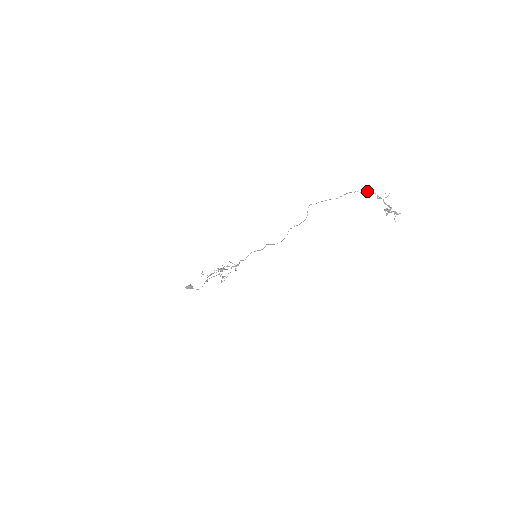
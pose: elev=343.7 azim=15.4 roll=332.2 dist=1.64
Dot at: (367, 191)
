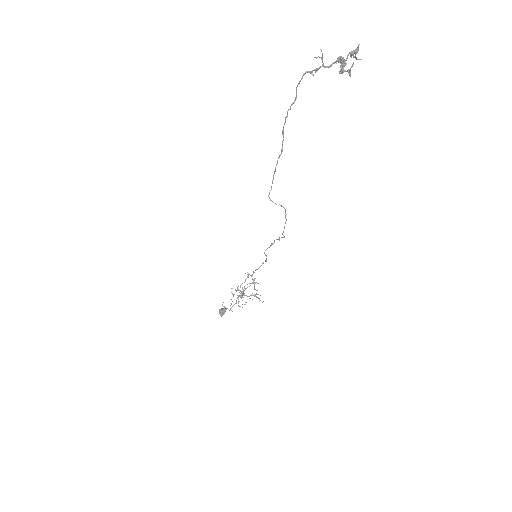
Dot at: (296, 90)
